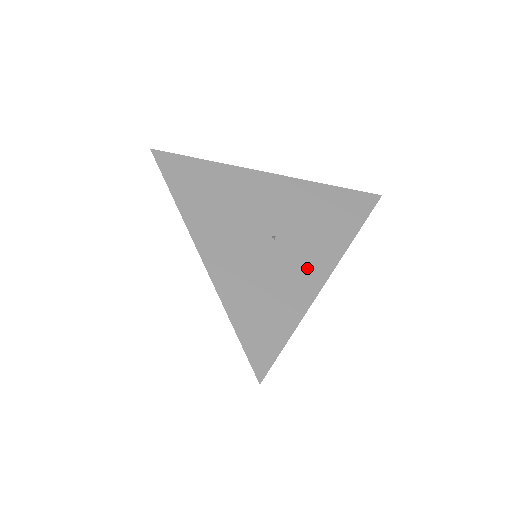
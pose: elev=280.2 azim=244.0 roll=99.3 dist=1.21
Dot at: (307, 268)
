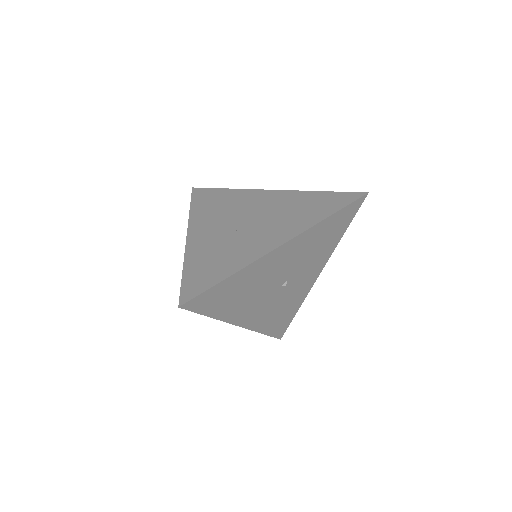
Dot at: (306, 282)
